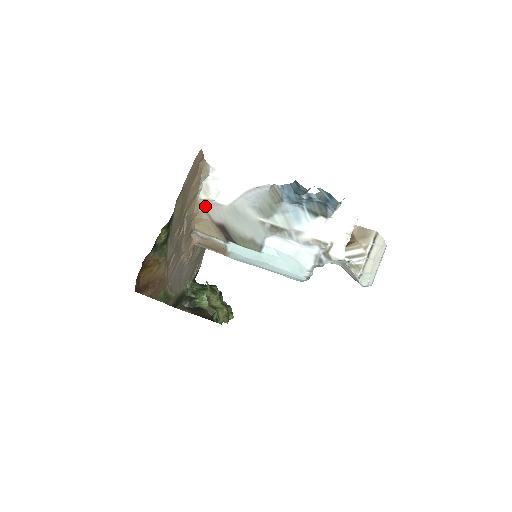
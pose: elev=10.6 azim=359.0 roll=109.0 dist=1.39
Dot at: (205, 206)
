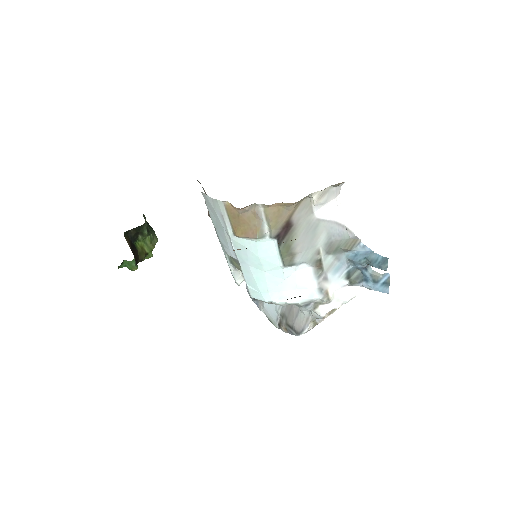
Dot at: (303, 201)
